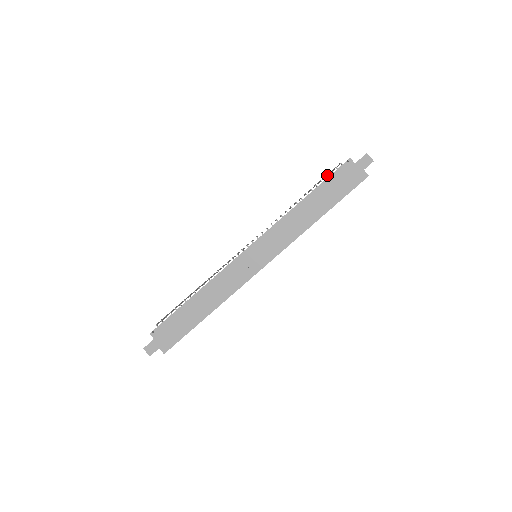
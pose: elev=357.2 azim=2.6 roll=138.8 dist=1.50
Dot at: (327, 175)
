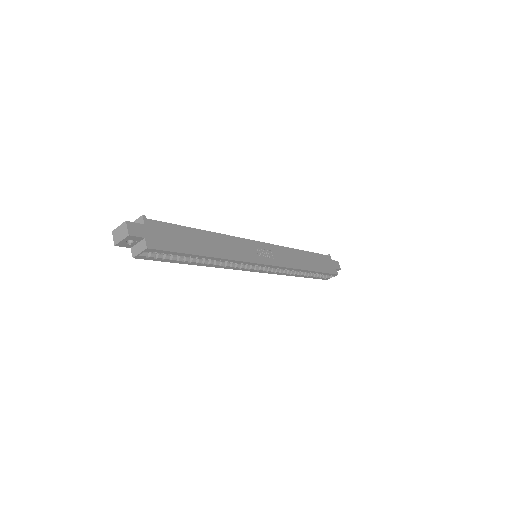
Dot at: occluded
